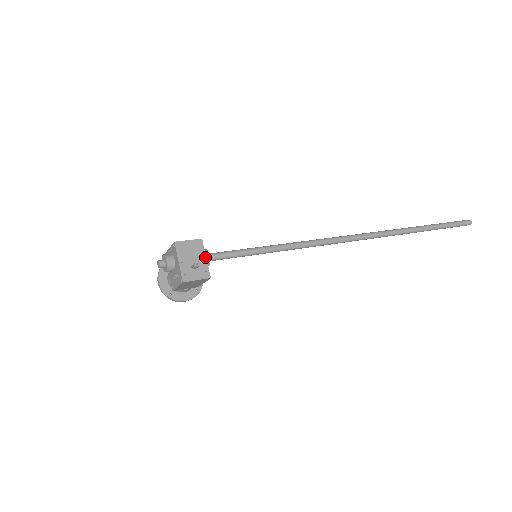
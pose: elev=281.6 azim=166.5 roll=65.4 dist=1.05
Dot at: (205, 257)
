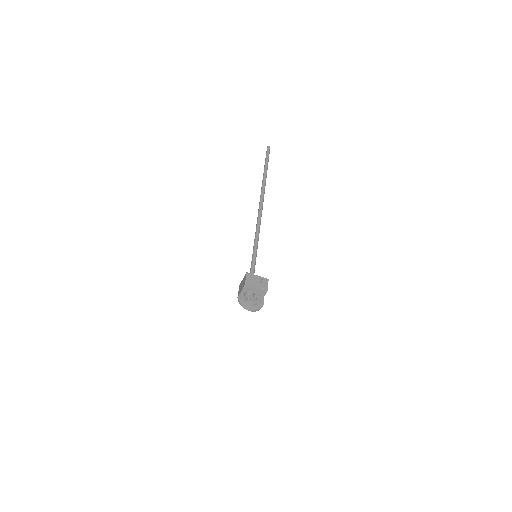
Dot at: (257, 276)
